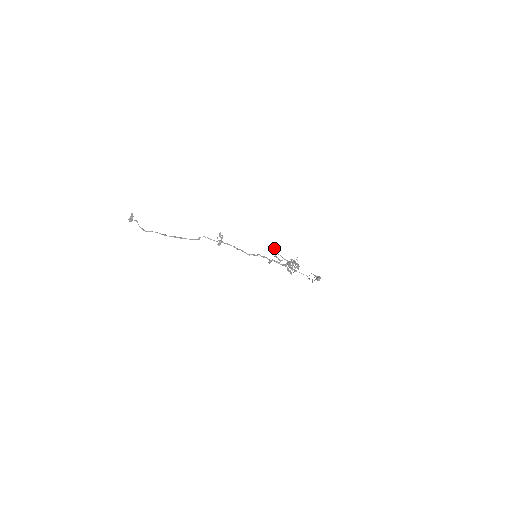
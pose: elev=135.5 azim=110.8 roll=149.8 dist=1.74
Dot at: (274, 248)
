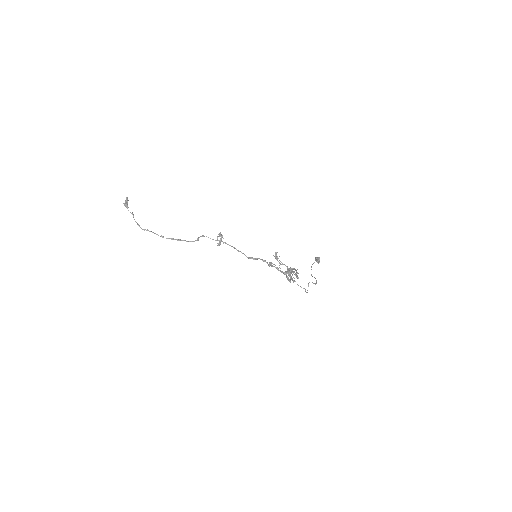
Dot at: (275, 252)
